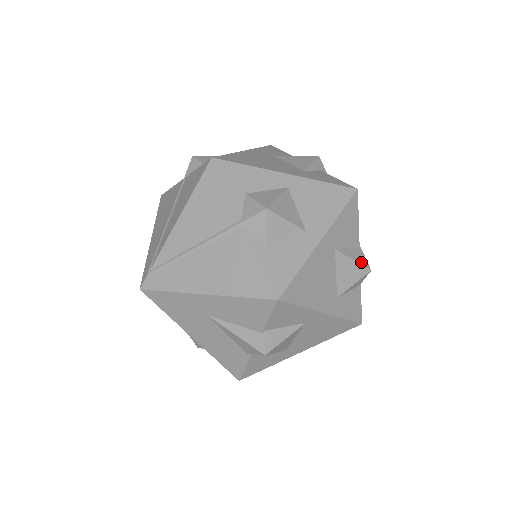
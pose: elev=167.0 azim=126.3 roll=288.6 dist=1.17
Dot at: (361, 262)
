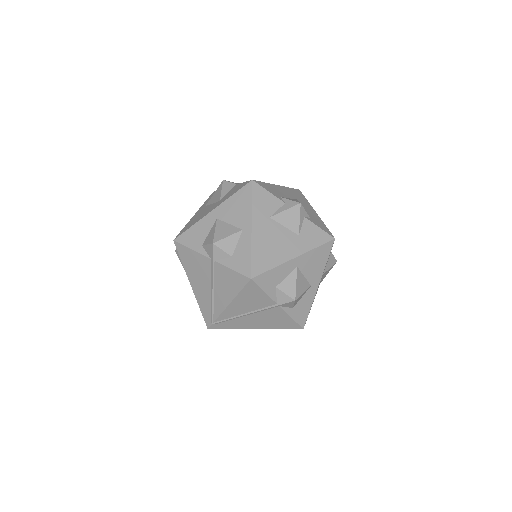
Dot at: (333, 263)
